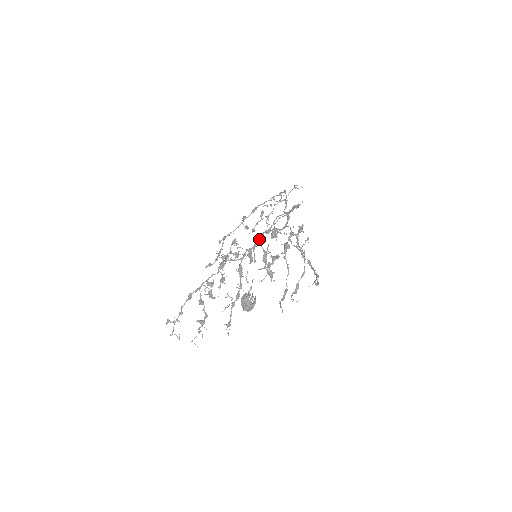
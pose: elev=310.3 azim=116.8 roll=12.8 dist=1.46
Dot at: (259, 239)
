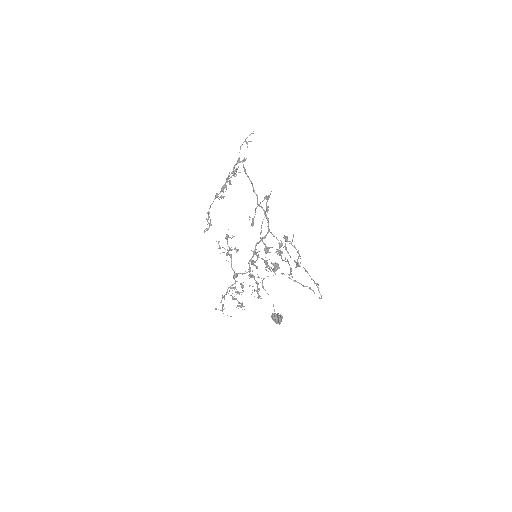
Dot at: (255, 253)
